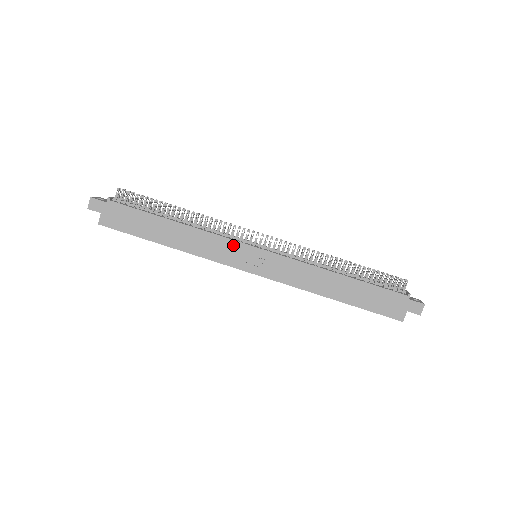
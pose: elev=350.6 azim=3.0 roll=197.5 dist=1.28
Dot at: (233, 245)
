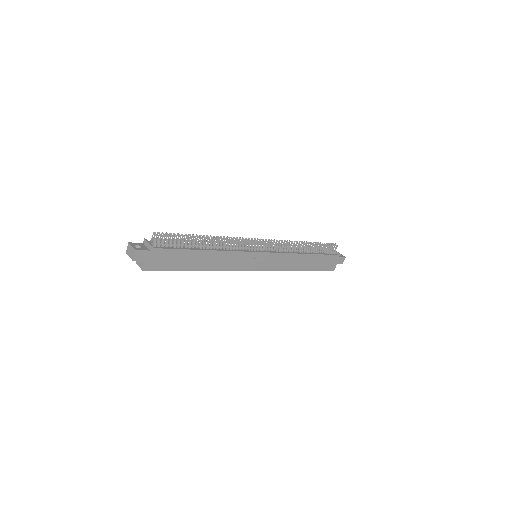
Dot at: (246, 255)
